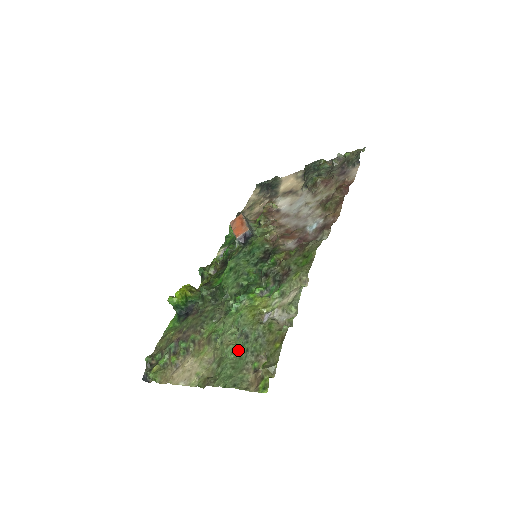
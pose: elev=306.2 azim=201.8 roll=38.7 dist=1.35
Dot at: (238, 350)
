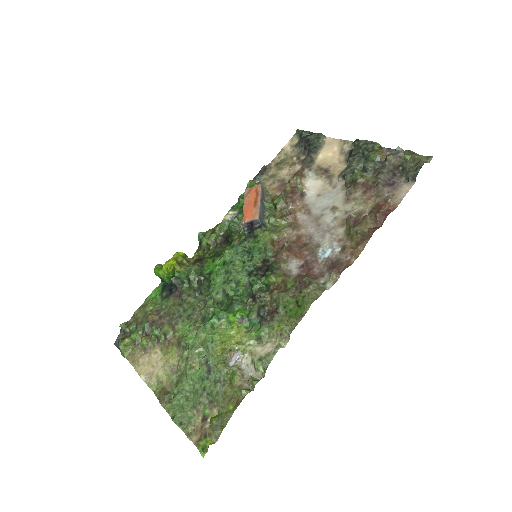
Dot at: (198, 380)
